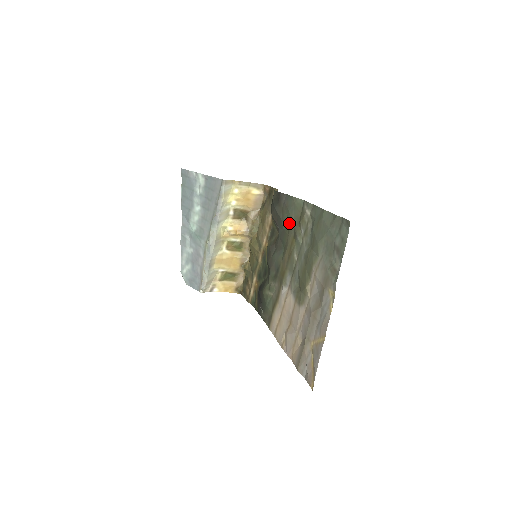
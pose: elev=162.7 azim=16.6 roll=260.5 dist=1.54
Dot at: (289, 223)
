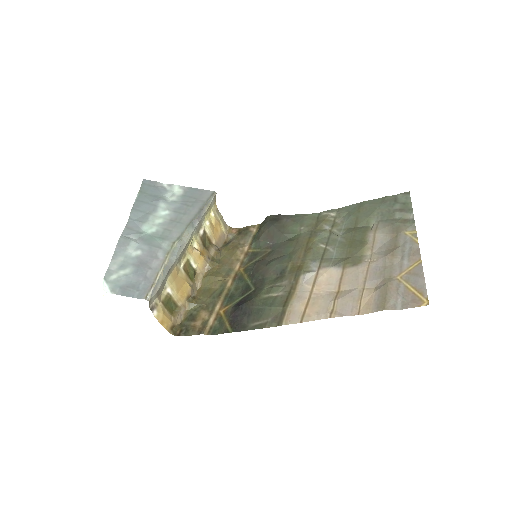
Dot at: (296, 233)
